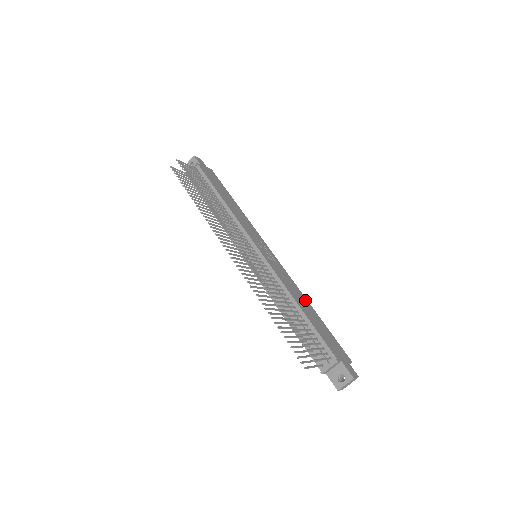
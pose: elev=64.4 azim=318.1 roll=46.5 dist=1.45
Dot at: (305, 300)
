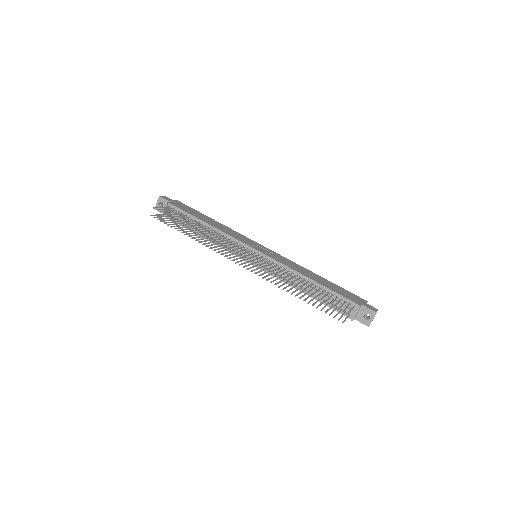
Dot at: (310, 272)
